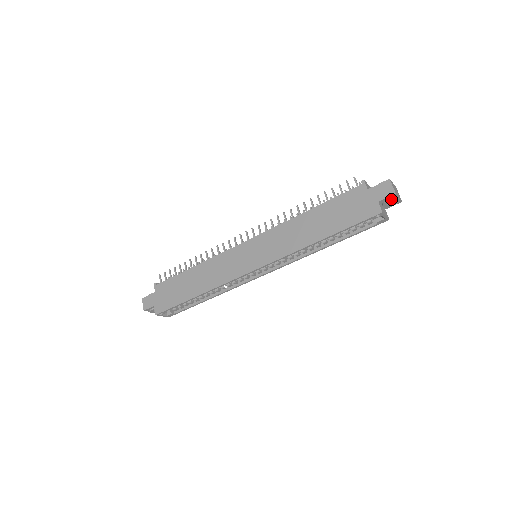
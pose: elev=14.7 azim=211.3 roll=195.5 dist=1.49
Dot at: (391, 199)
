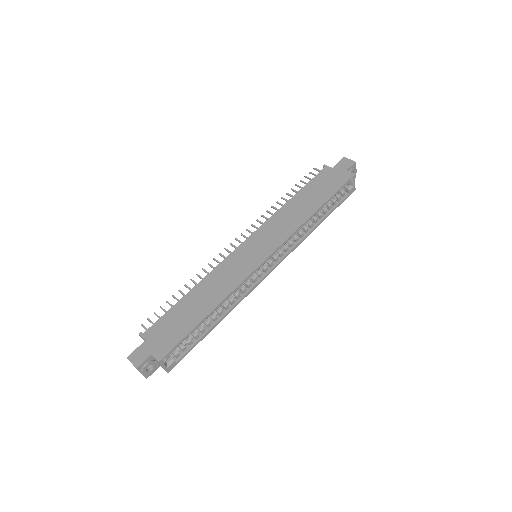
Dot at: (353, 168)
